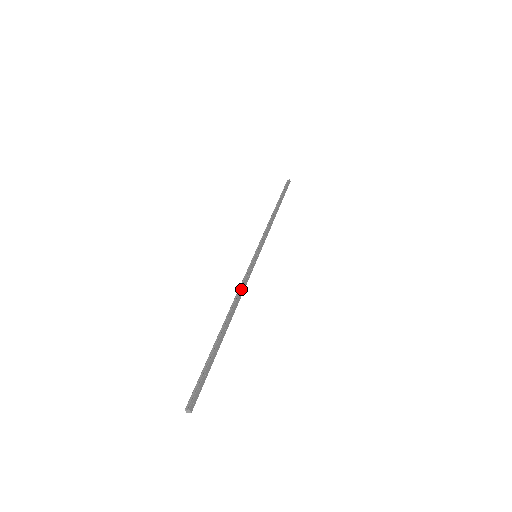
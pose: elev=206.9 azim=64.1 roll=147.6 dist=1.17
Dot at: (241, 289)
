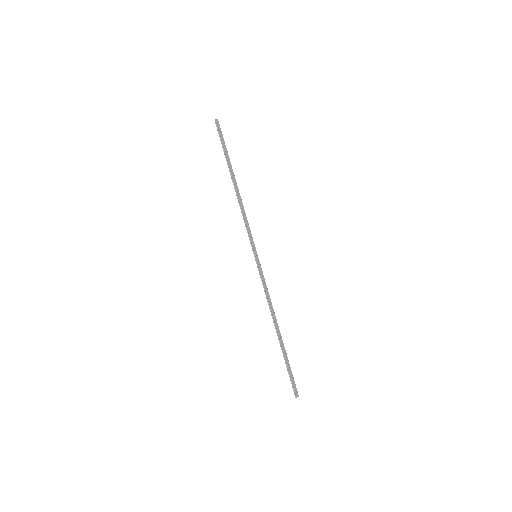
Dot at: (268, 300)
